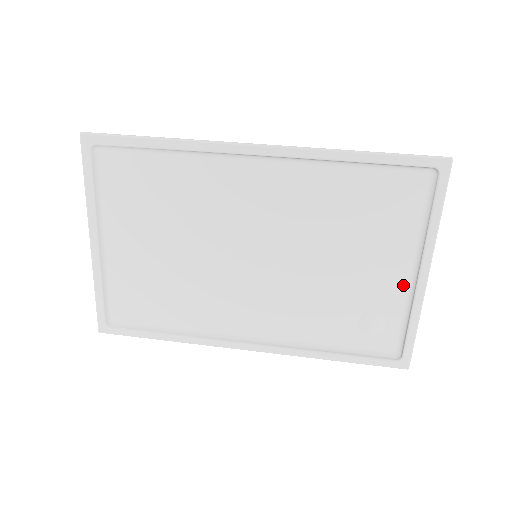
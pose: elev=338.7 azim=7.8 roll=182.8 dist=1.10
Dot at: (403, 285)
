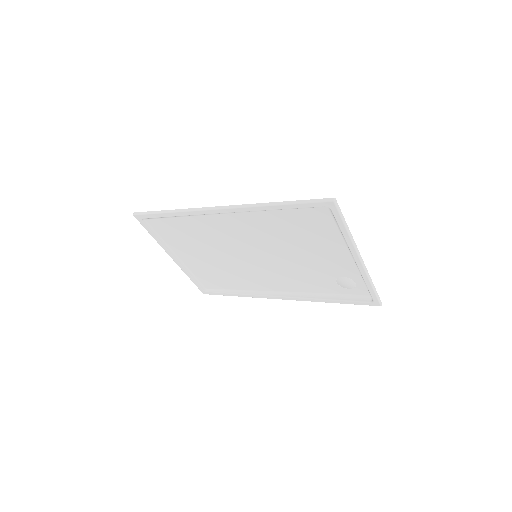
Dot at: (352, 263)
